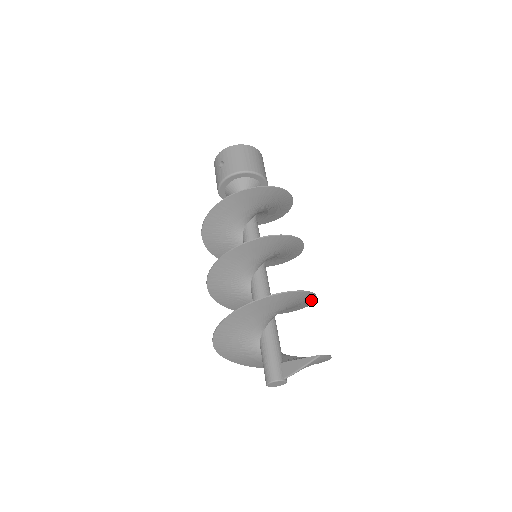
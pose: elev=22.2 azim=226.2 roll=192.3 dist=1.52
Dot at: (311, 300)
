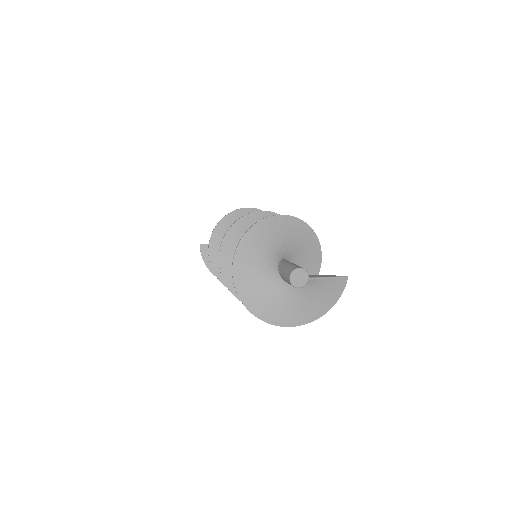
Dot at: occluded
